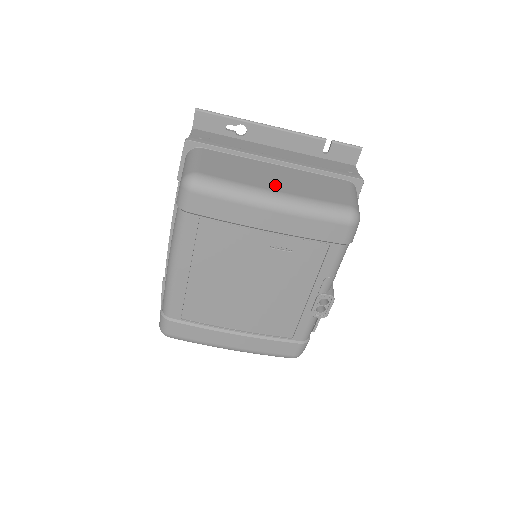
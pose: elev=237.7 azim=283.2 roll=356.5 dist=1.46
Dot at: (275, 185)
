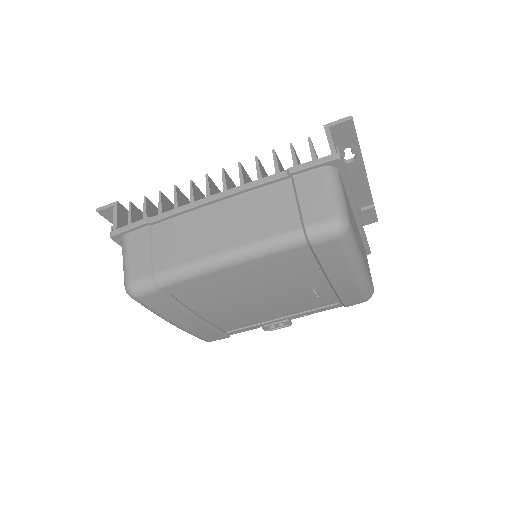
Dot at: (362, 252)
